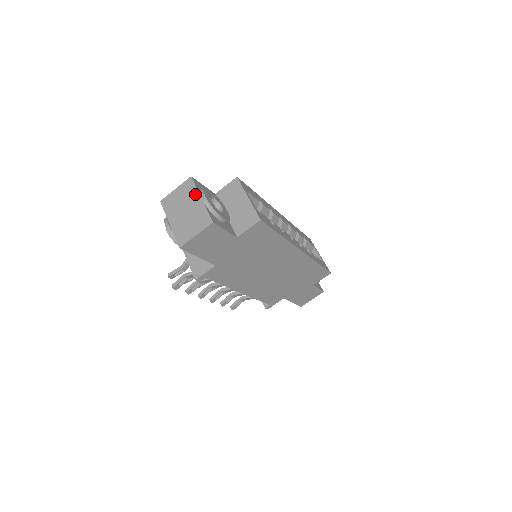
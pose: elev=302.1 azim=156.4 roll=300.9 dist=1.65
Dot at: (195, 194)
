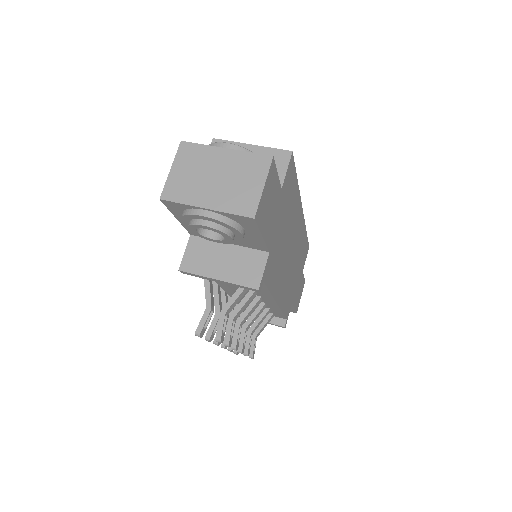
Dot at: (210, 151)
